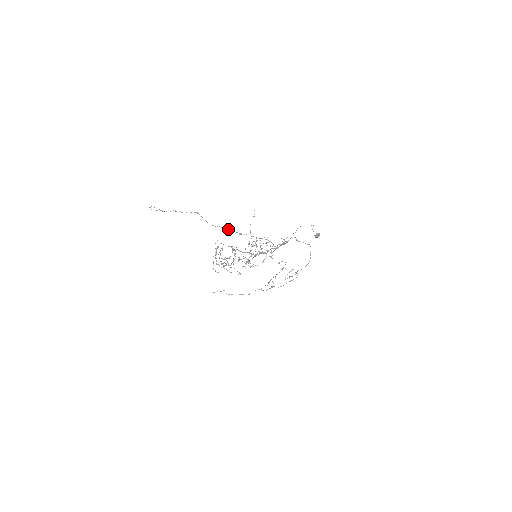
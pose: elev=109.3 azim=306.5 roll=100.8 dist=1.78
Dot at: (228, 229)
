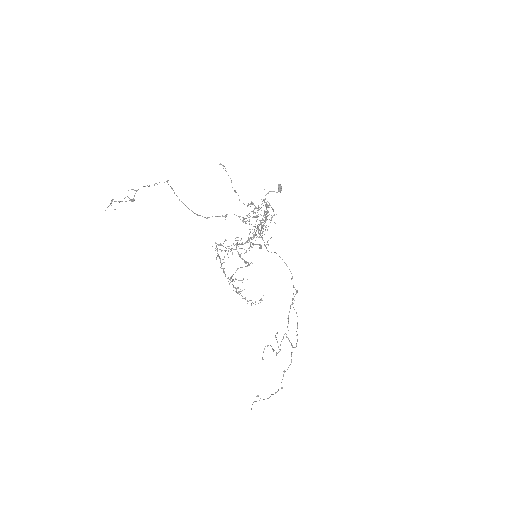
Dot at: occluded
